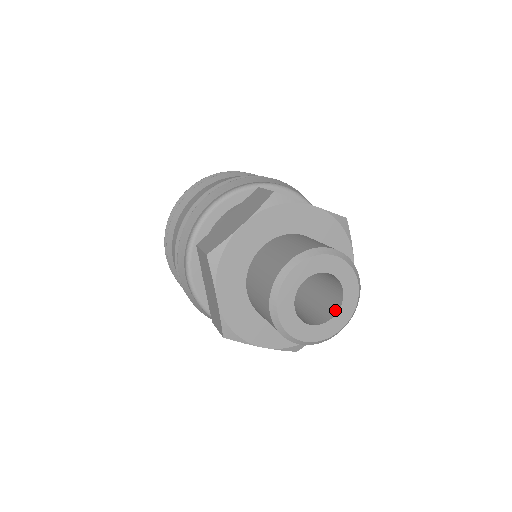
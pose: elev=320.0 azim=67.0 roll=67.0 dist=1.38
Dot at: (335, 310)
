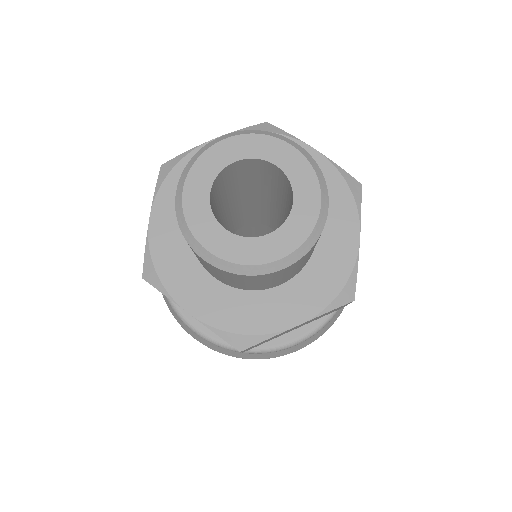
Dot at: (276, 230)
